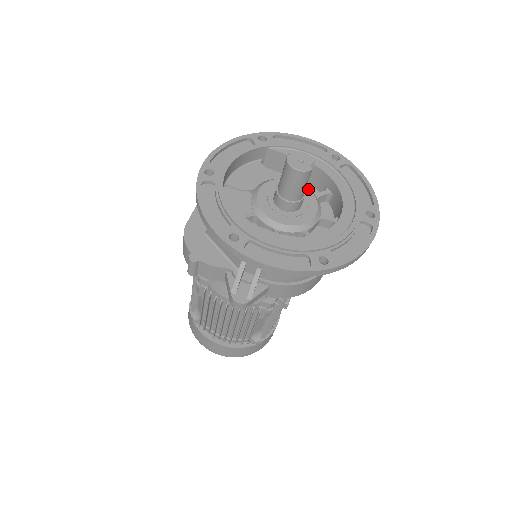
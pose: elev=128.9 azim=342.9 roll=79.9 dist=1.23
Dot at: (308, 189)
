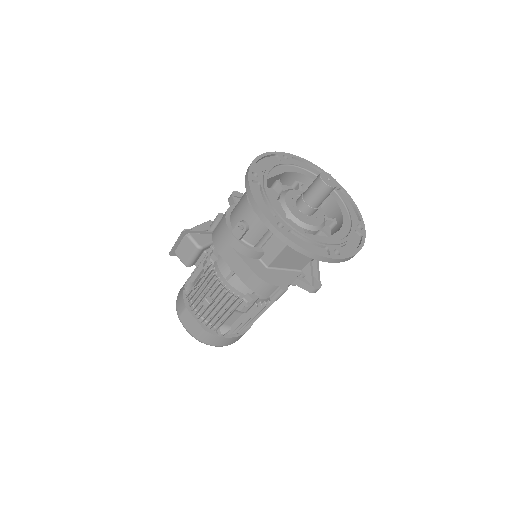
Dot at: (298, 190)
